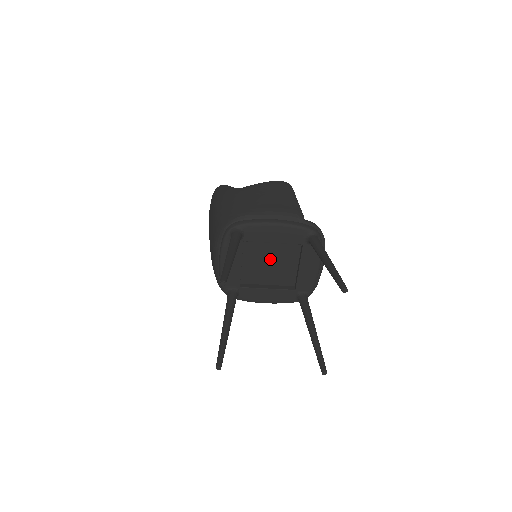
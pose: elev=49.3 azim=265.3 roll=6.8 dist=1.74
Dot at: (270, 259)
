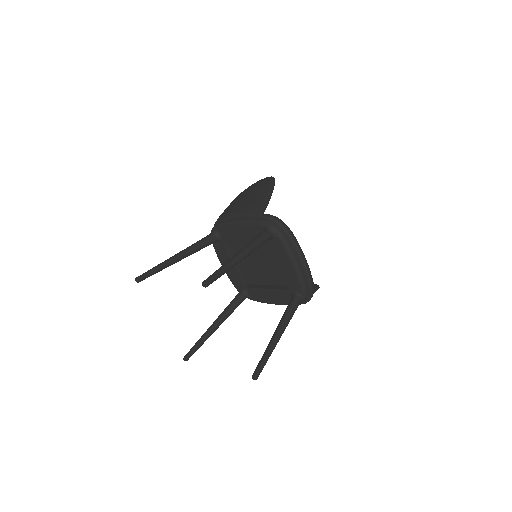
Dot at: (257, 258)
